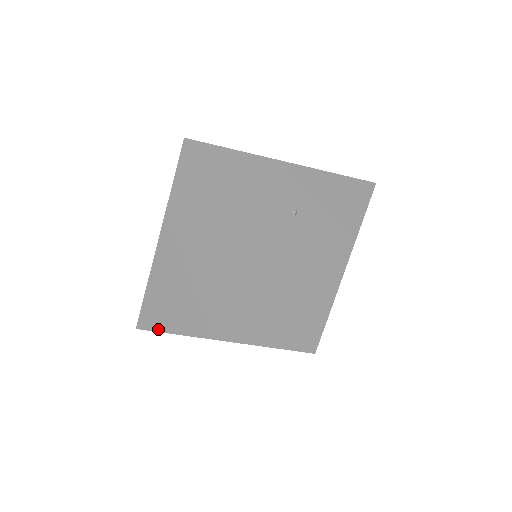
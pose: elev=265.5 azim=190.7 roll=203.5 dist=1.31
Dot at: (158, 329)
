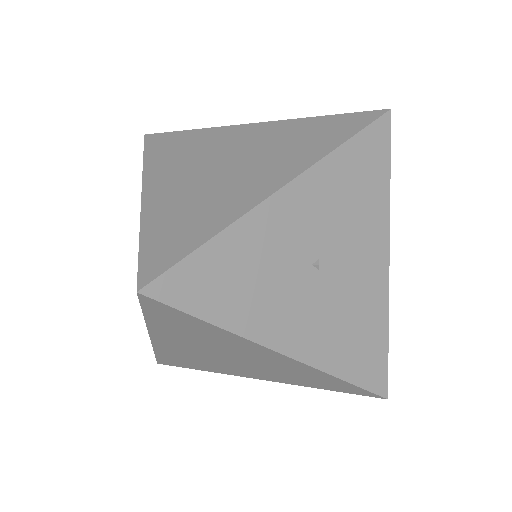
Dot at: occluded
